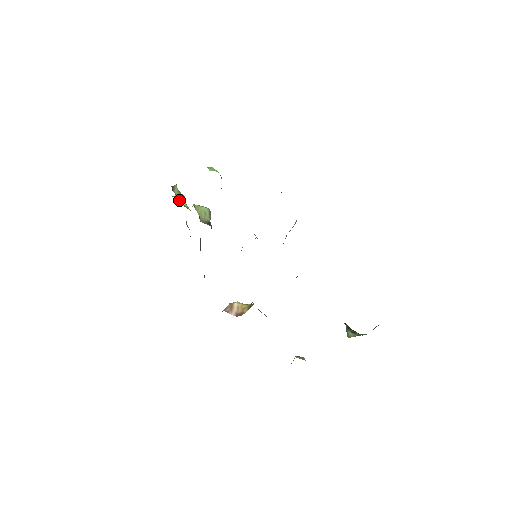
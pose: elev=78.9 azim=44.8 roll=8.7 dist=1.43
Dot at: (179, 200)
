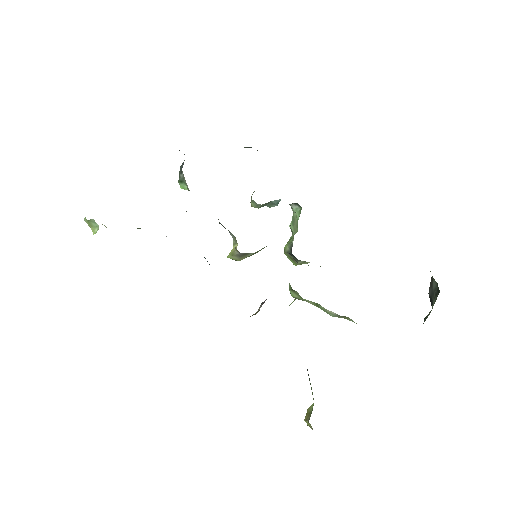
Dot at: occluded
